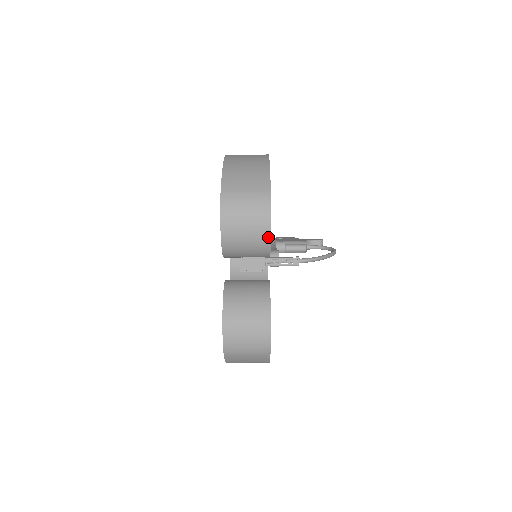
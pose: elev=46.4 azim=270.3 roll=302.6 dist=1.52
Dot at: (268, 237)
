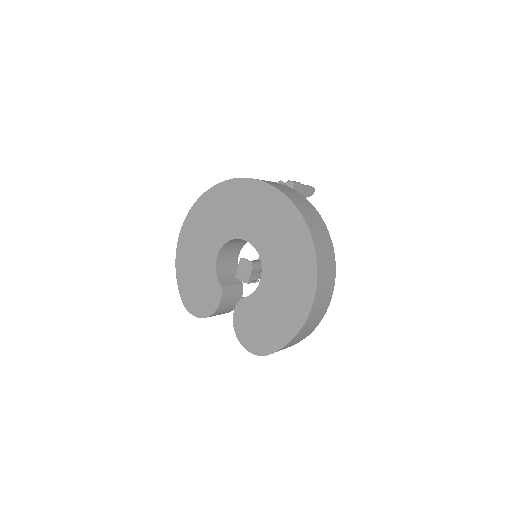
Dot at: occluded
